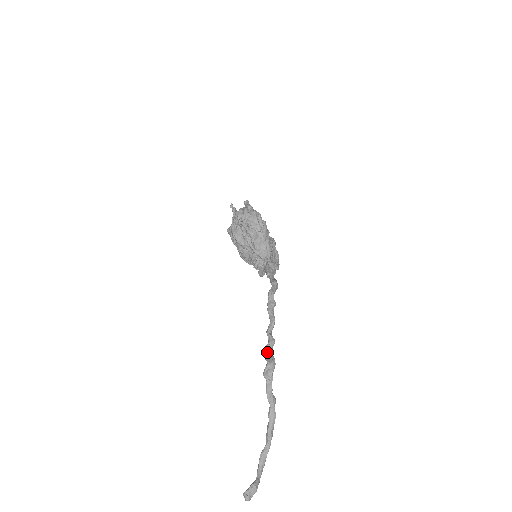
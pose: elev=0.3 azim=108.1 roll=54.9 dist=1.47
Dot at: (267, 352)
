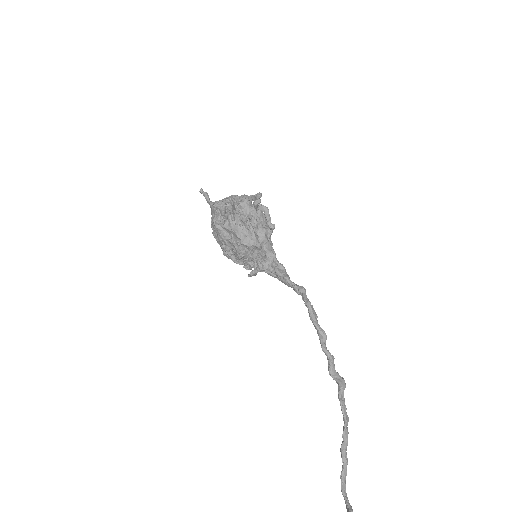
Dot at: (333, 371)
